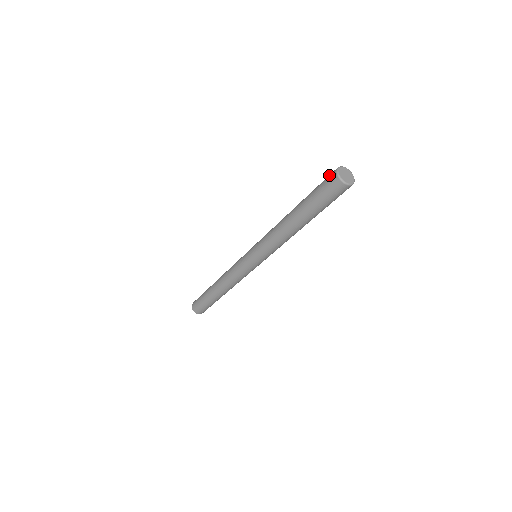
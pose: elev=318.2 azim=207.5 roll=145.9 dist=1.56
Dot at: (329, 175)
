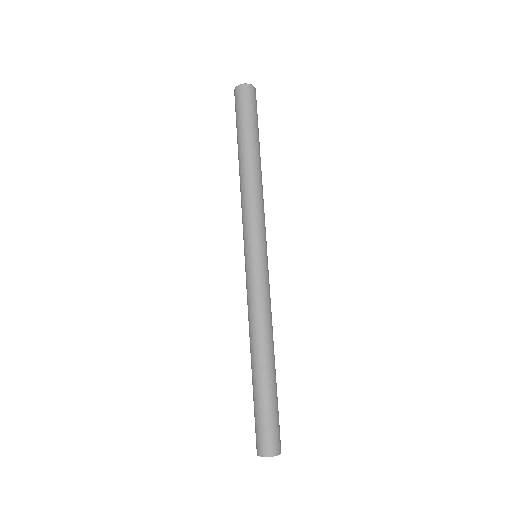
Dot at: occluded
